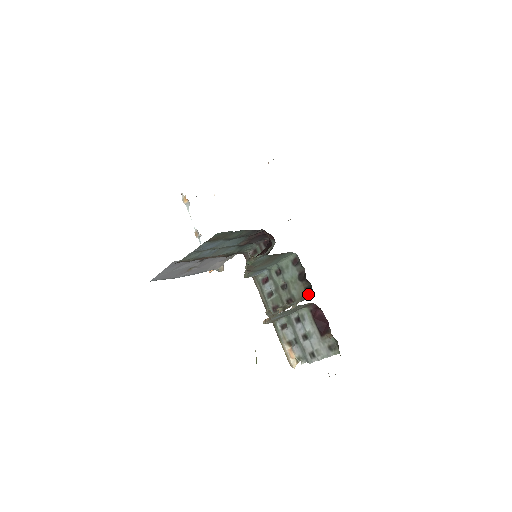
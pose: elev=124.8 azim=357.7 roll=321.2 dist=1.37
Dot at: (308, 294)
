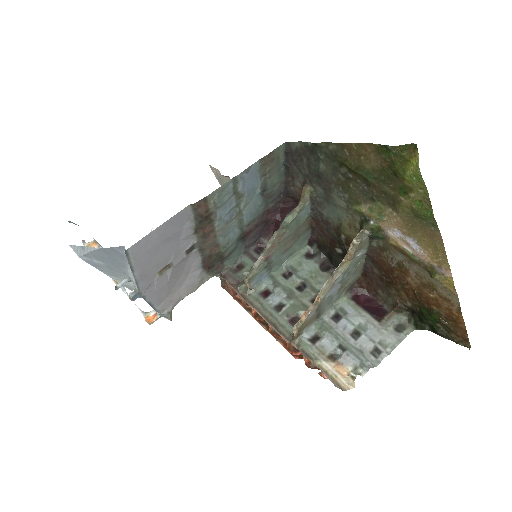
Dot at: occluded
